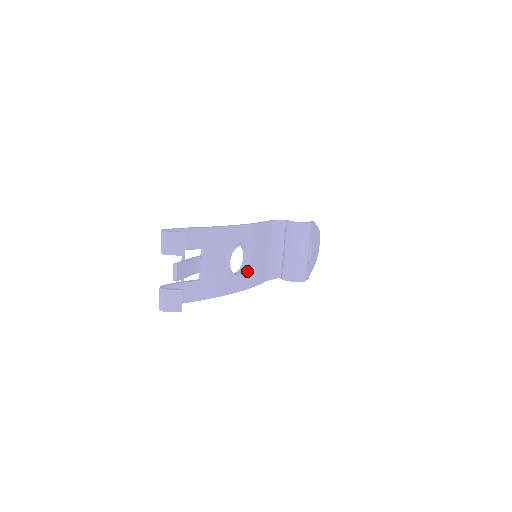
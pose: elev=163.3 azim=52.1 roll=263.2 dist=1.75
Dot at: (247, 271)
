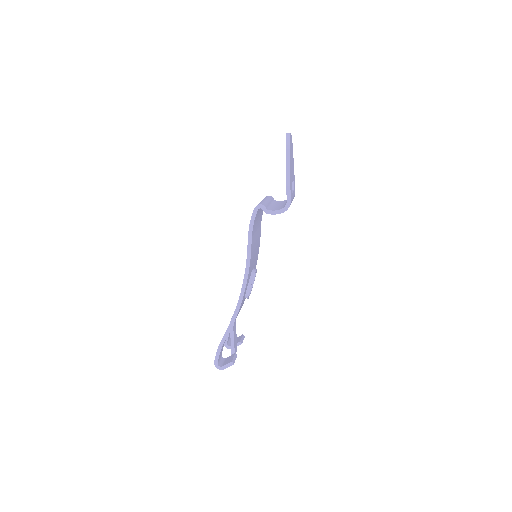
Dot at: occluded
